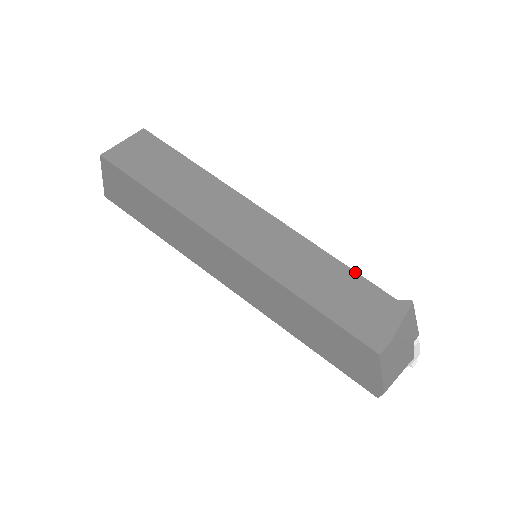
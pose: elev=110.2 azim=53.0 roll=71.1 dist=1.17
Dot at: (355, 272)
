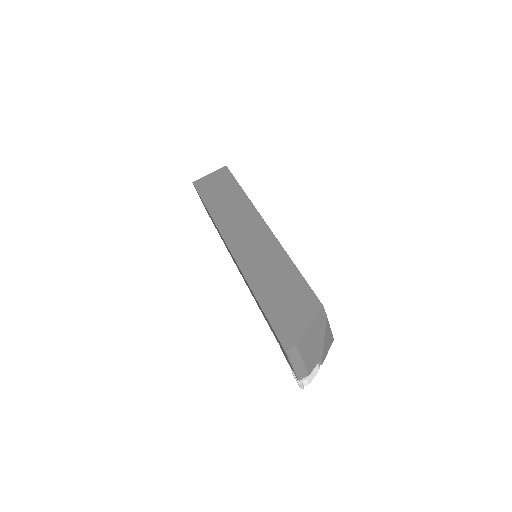
Dot at: occluded
